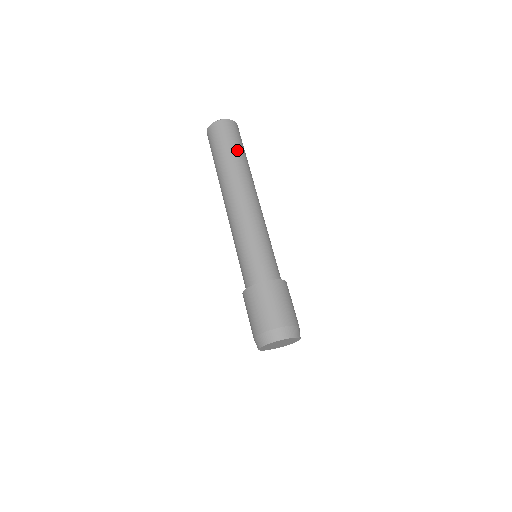
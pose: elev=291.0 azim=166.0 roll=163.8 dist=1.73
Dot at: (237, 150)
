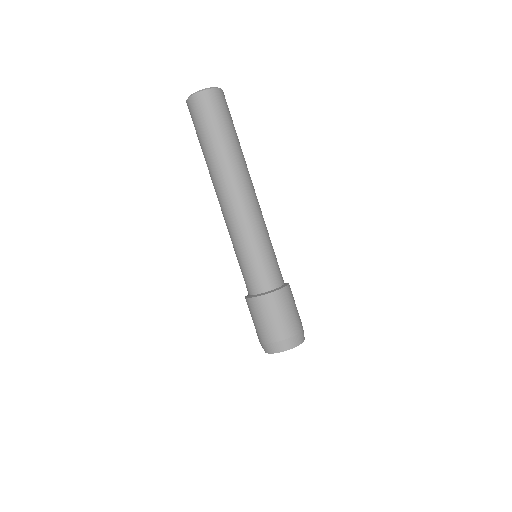
Dot at: (210, 137)
